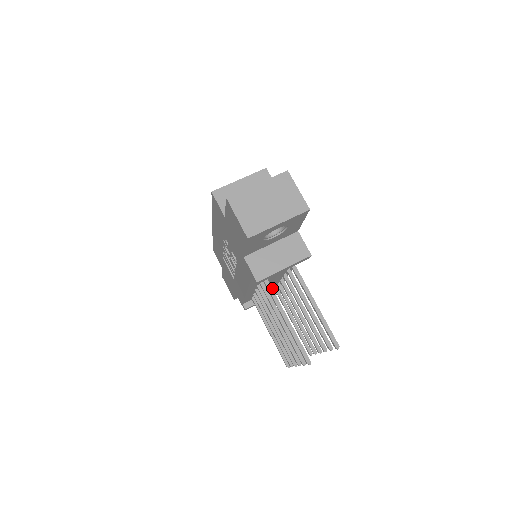
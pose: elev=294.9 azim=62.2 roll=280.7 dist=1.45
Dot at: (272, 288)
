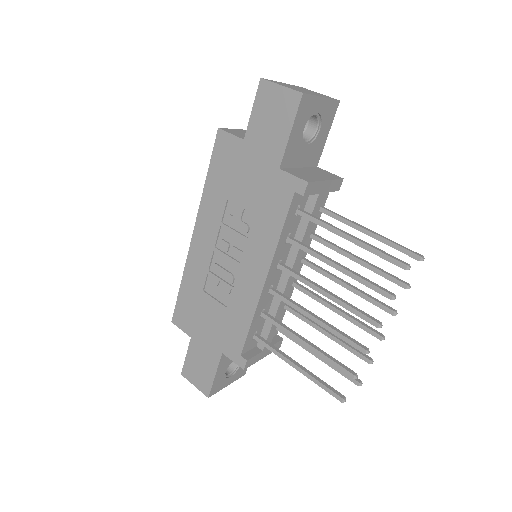
Dot at: (289, 283)
